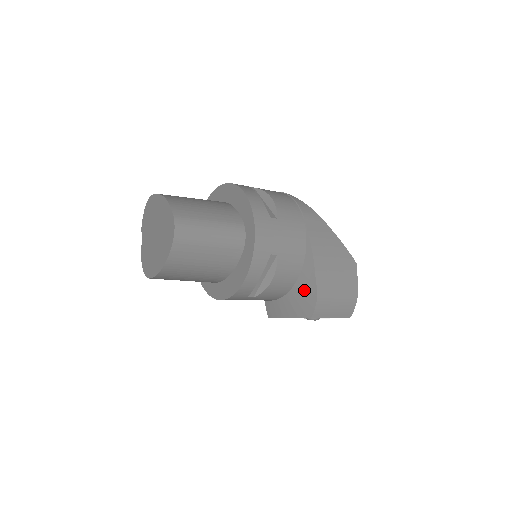
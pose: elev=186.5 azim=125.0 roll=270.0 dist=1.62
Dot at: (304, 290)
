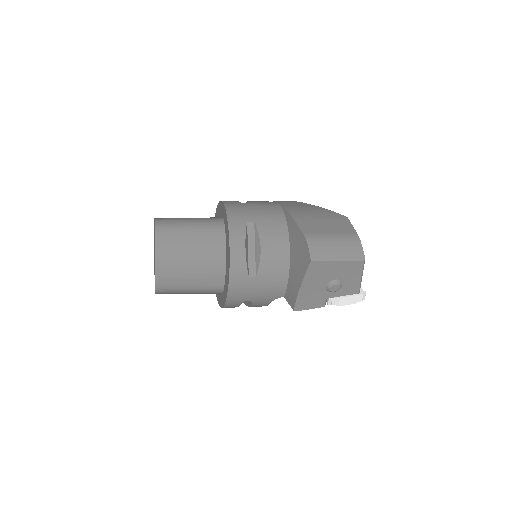
Dot at: (296, 245)
